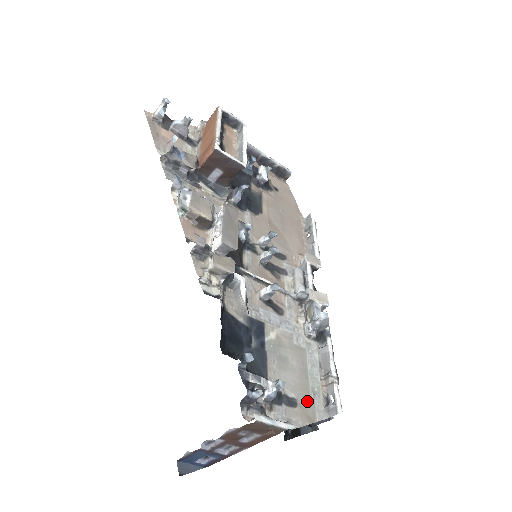
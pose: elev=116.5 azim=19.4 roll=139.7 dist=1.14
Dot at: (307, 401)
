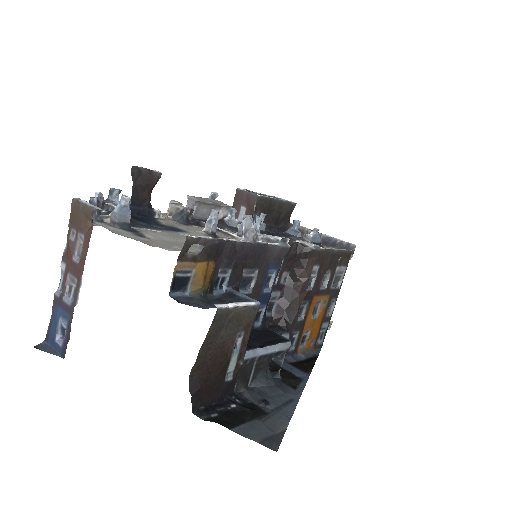
Dot at: (164, 244)
